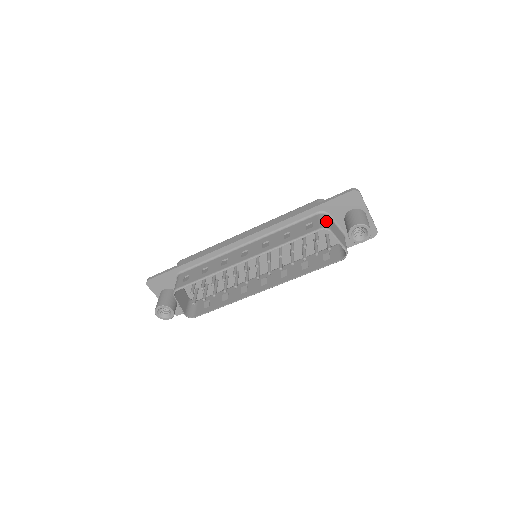
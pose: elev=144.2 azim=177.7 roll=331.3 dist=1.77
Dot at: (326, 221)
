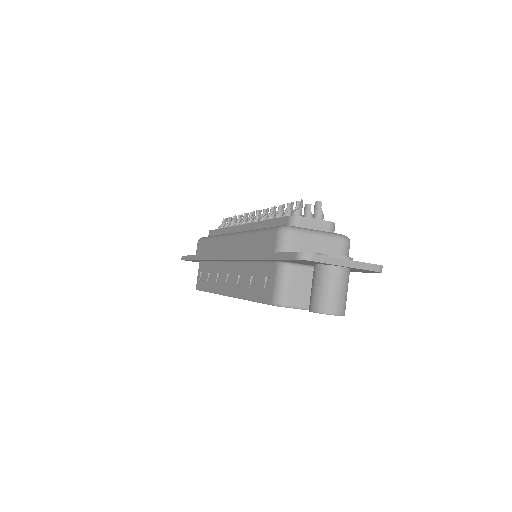
Dot at: (282, 285)
